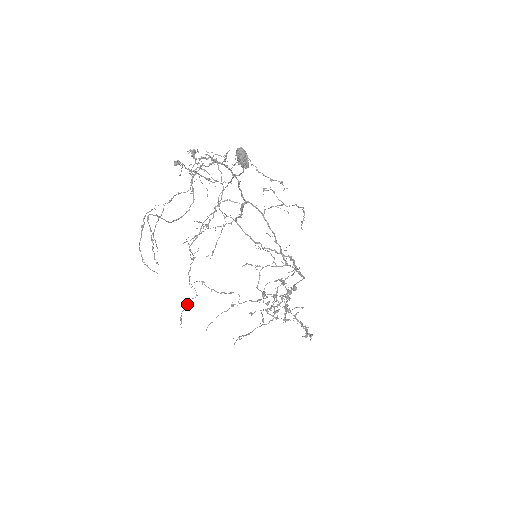
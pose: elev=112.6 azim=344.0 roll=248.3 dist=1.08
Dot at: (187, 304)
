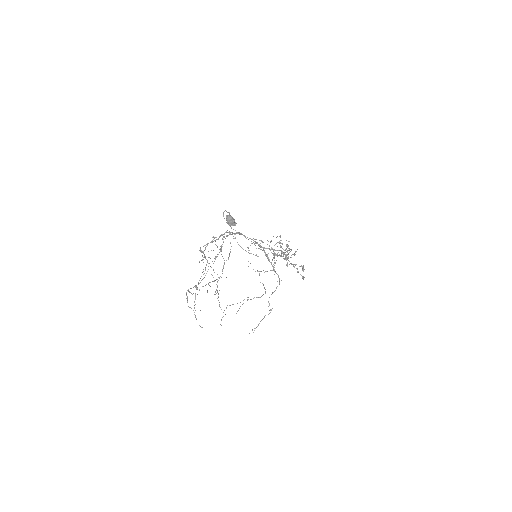
Dot at: occluded
